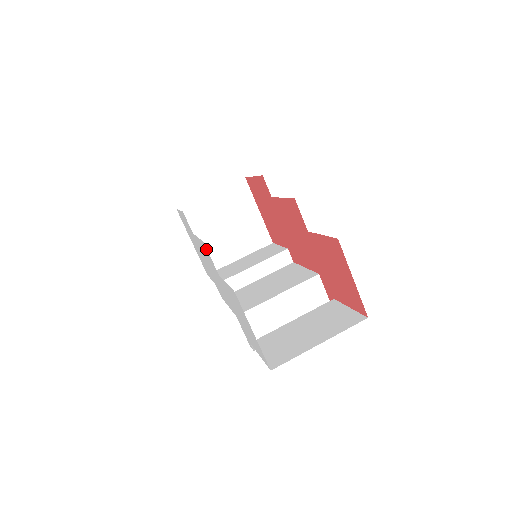
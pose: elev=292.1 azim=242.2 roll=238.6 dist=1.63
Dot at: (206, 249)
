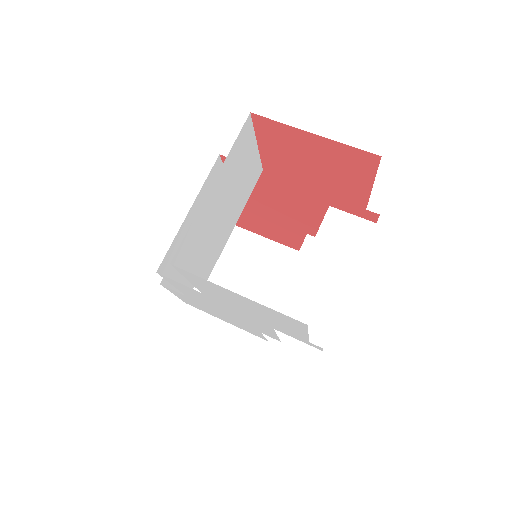
Dot at: occluded
